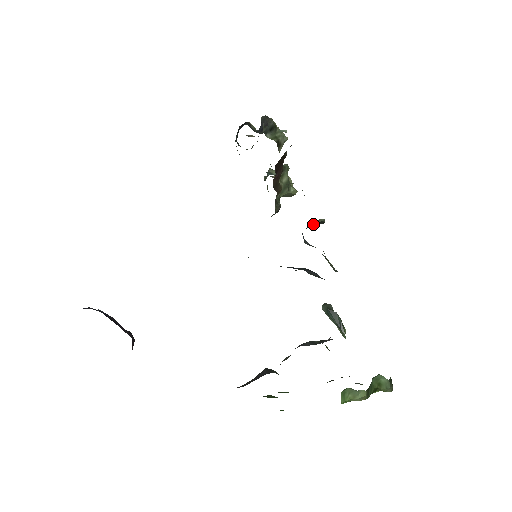
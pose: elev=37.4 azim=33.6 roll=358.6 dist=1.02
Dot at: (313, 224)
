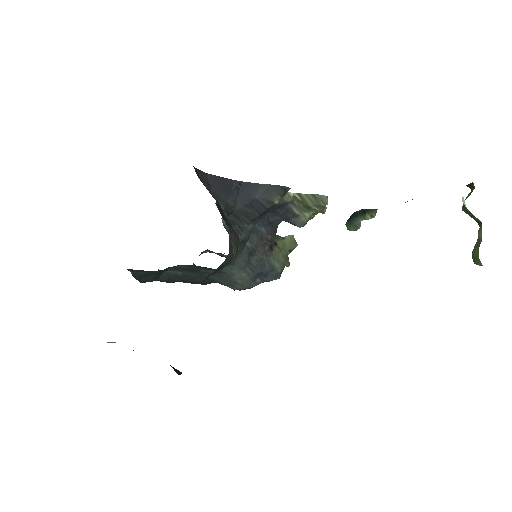
Dot at: occluded
